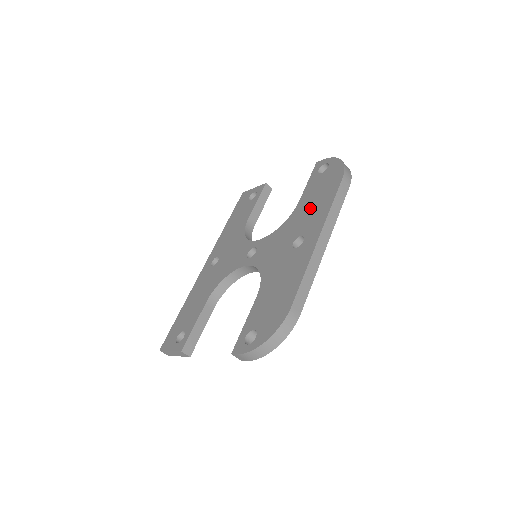
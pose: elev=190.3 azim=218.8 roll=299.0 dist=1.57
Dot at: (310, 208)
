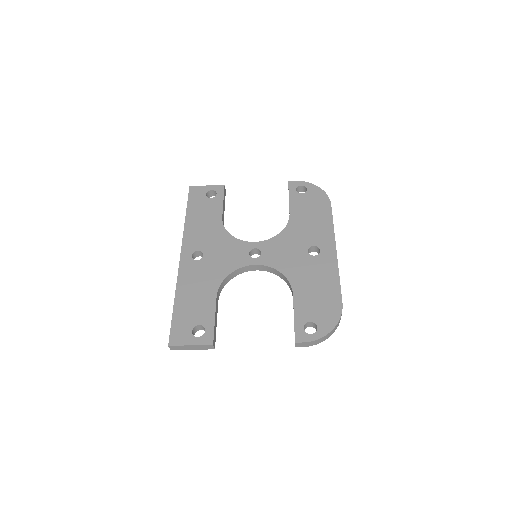
Dot at: (309, 223)
